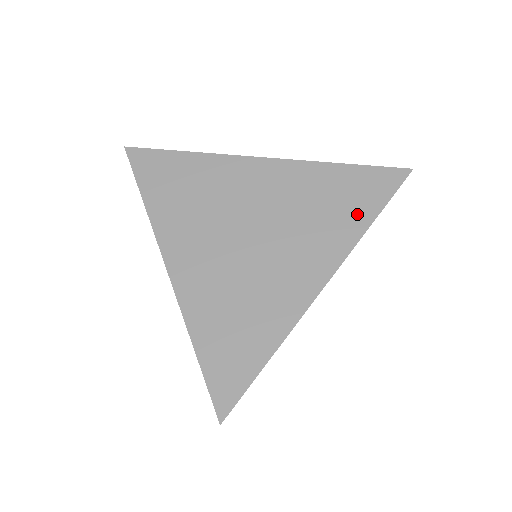
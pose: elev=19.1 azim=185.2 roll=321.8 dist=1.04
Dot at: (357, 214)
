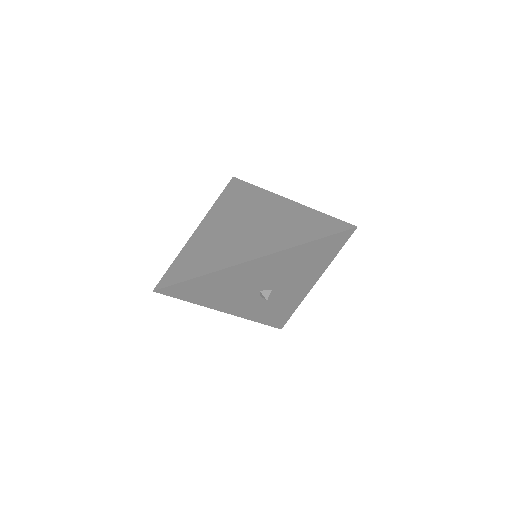
Dot at: (305, 236)
